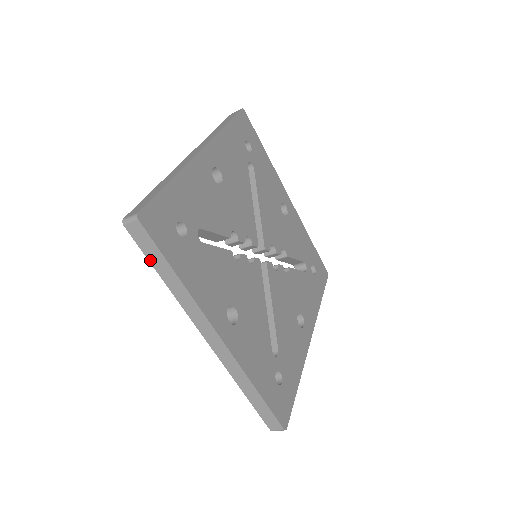
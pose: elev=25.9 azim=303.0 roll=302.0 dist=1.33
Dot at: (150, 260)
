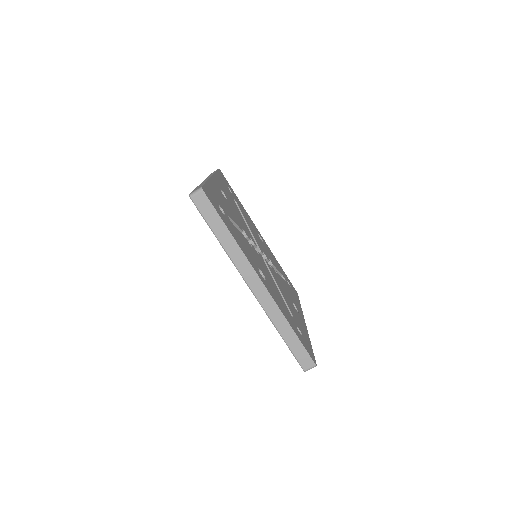
Dot at: (209, 223)
